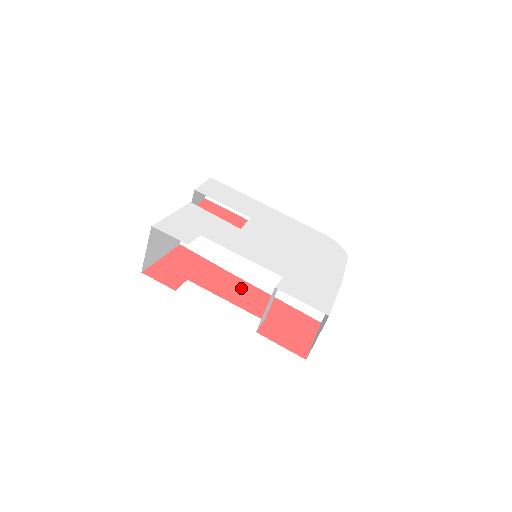
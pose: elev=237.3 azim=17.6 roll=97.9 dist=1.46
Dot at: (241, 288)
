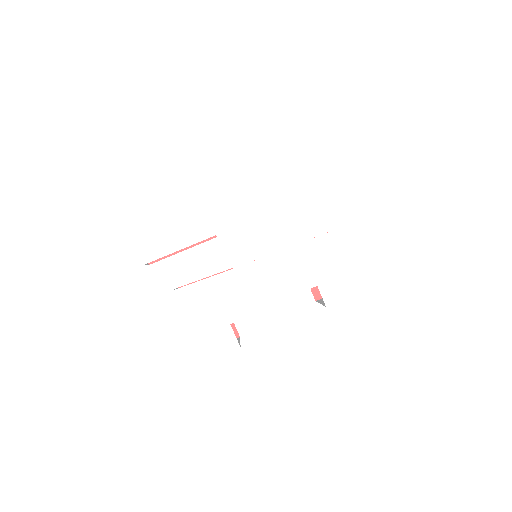
Dot at: occluded
